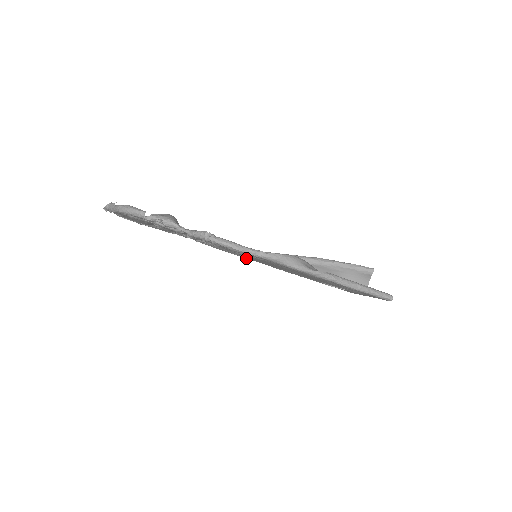
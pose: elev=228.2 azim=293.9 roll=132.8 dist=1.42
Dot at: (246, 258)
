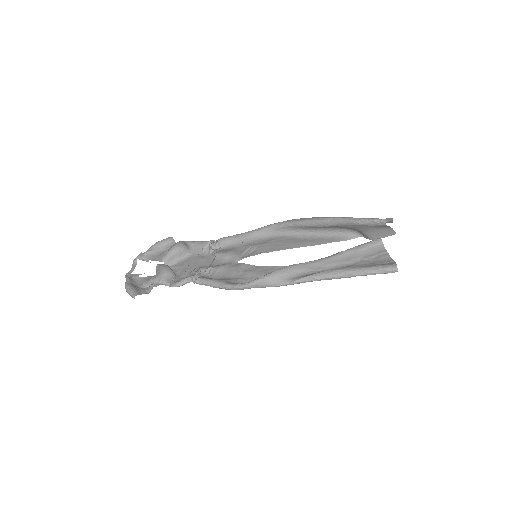
Dot at: (263, 239)
